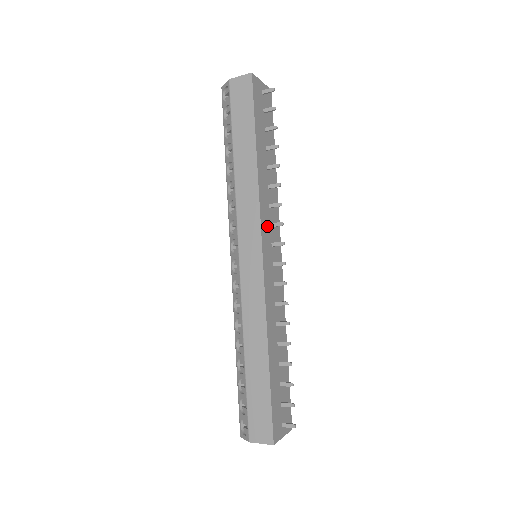
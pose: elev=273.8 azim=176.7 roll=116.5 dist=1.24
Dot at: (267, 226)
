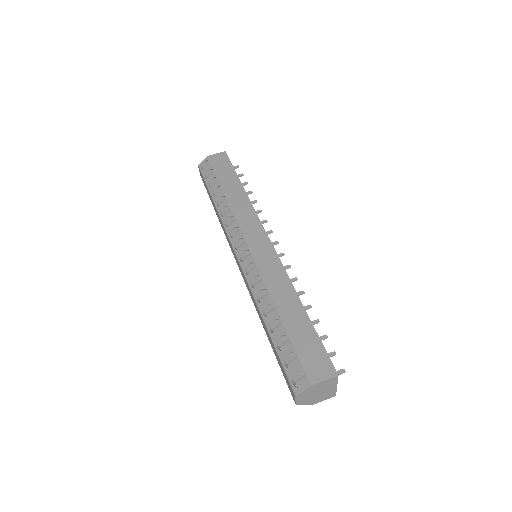
Dot at: occluded
